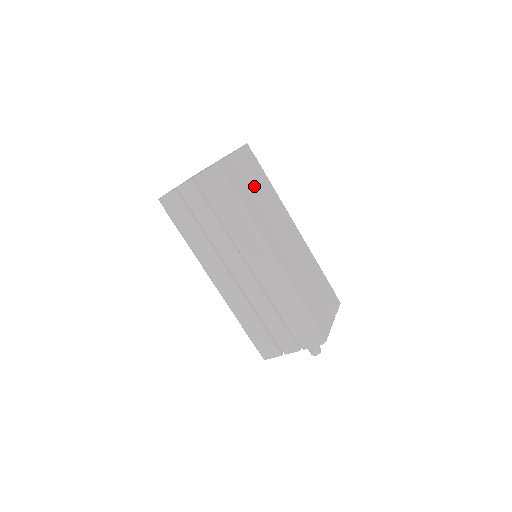
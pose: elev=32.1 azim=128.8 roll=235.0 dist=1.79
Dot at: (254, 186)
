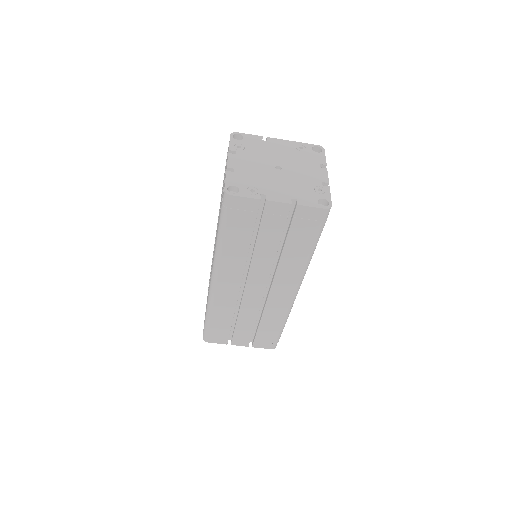
Dot at: occluded
